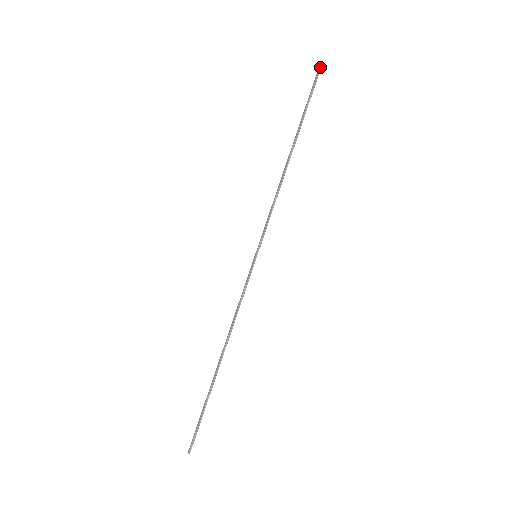
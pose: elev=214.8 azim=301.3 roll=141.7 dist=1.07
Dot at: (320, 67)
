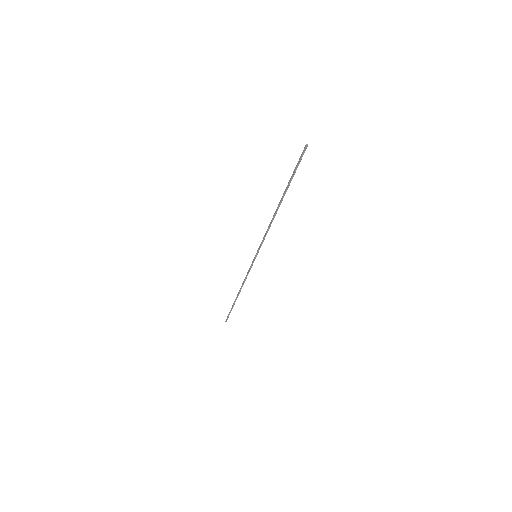
Dot at: (304, 150)
